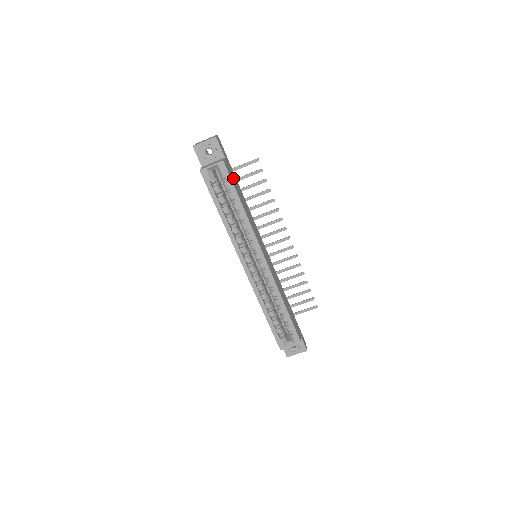
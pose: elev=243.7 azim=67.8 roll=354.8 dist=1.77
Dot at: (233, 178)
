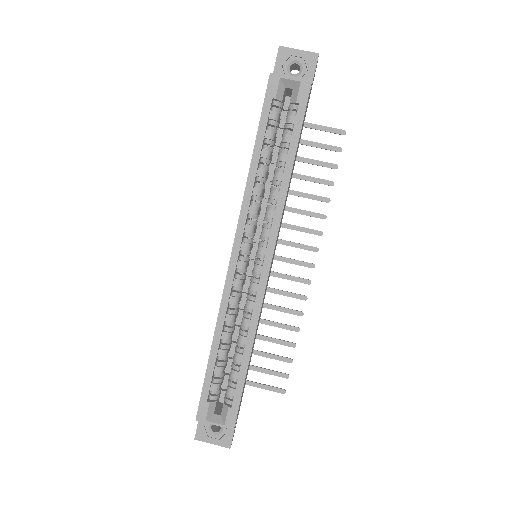
Dot at: (303, 123)
